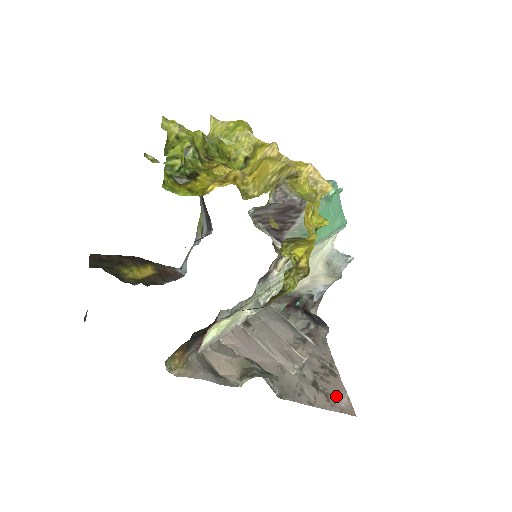
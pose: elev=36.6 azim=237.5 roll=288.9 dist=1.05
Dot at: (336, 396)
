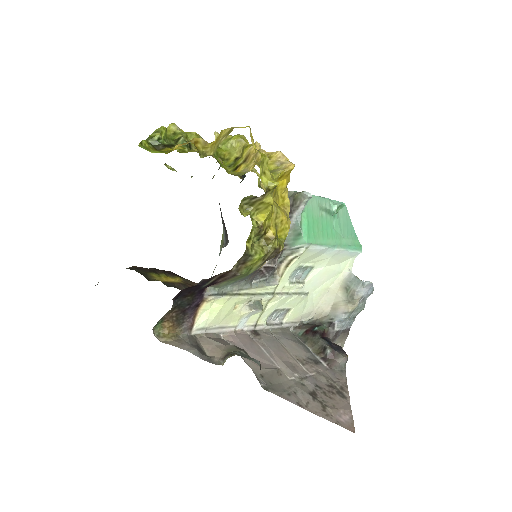
Dot at: (336, 410)
